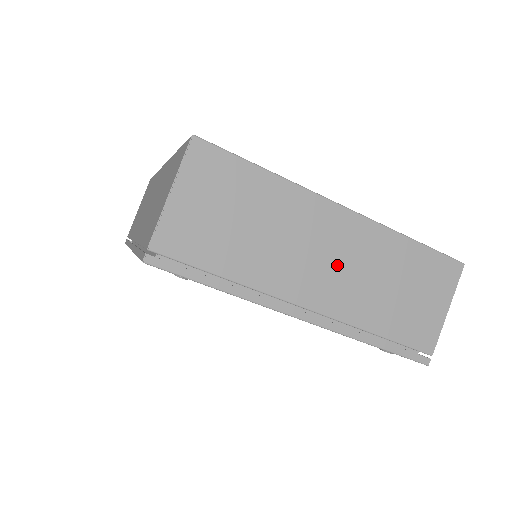
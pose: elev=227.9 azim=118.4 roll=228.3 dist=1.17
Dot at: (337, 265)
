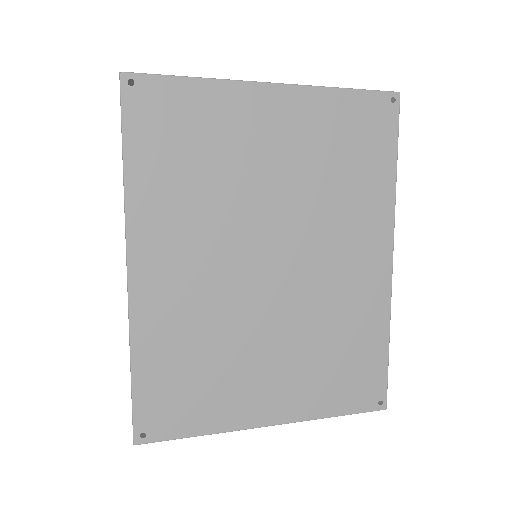
Dot at: occluded
